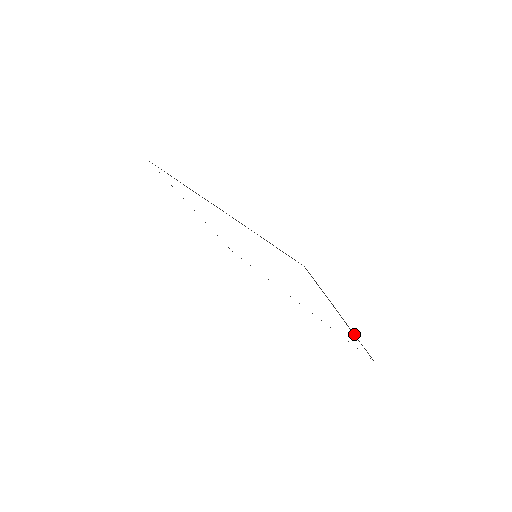
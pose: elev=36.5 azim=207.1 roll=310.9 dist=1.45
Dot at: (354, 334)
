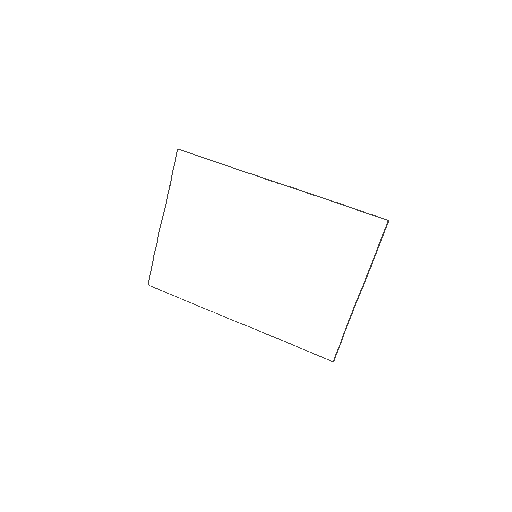
Dot at: occluded
